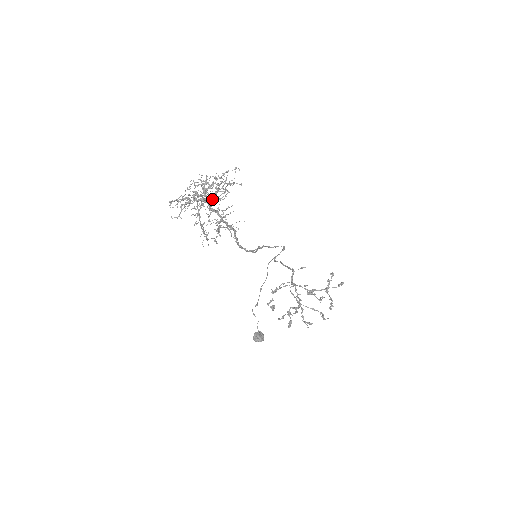
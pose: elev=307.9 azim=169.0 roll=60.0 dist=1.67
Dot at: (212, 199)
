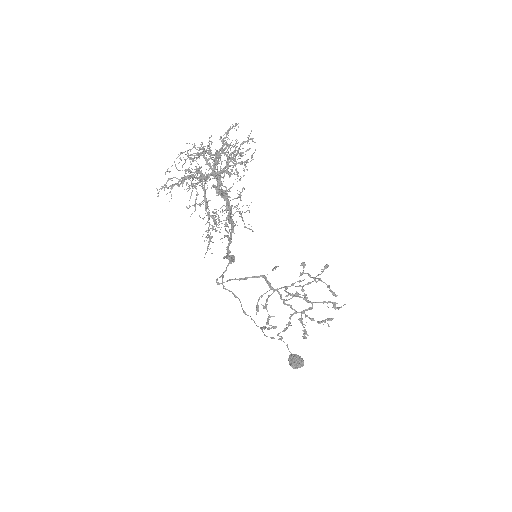
Dot at: occluded
